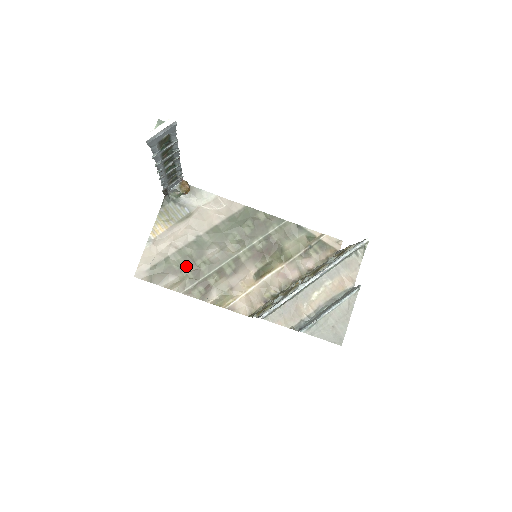
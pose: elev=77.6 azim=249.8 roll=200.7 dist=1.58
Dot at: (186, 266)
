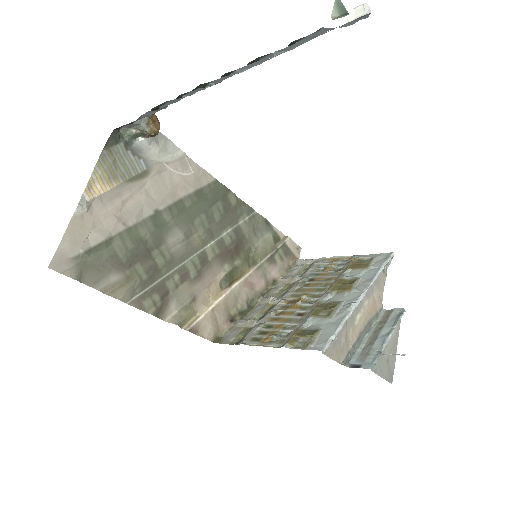
Dot at: (137, 258)
